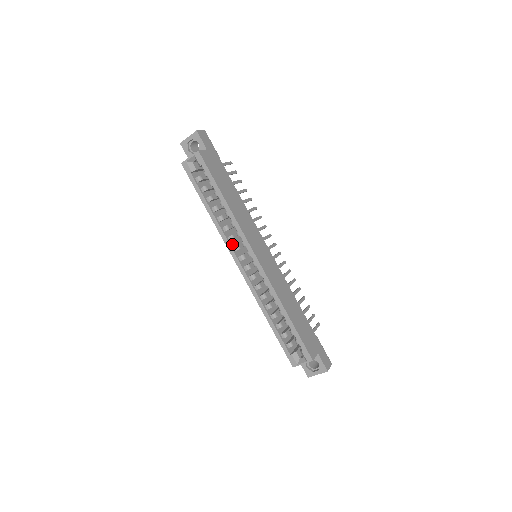
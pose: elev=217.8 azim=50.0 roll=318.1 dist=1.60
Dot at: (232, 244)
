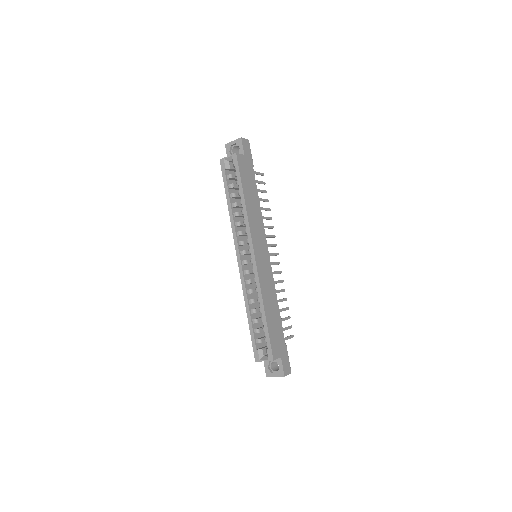
Dot at: (239, 239)
